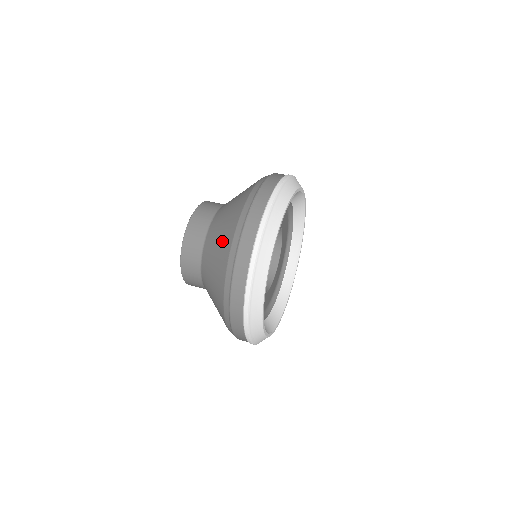
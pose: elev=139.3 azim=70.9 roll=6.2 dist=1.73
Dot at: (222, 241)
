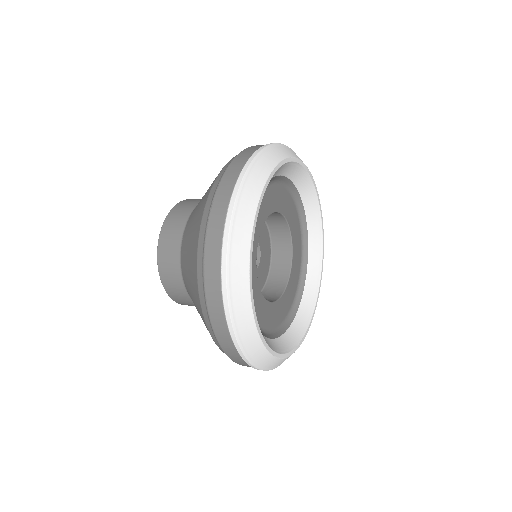
Dot at: (190, 259)
